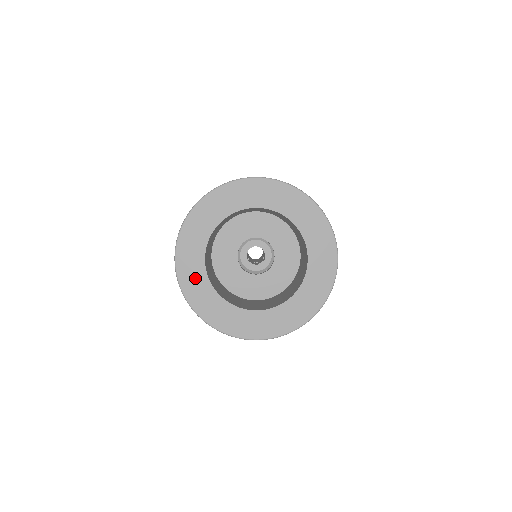
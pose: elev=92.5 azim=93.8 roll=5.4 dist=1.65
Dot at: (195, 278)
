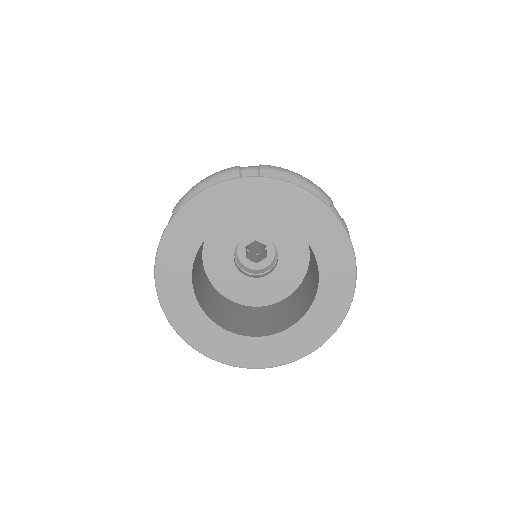
Dot at: (180, 300)
